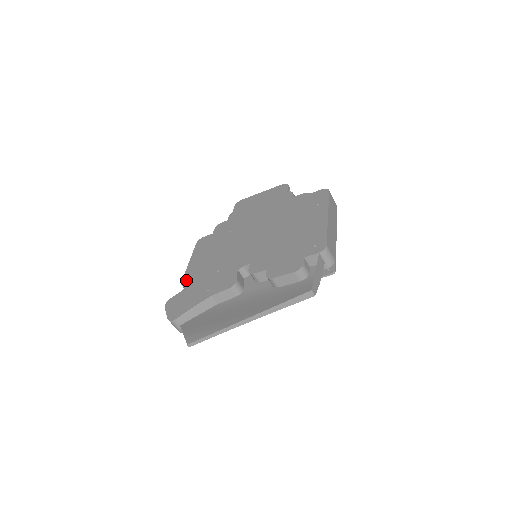
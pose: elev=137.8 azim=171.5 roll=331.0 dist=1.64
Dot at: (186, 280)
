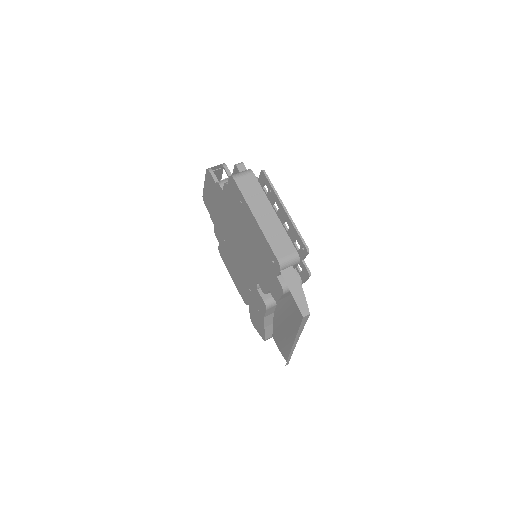
Dot at: (243, 299)
